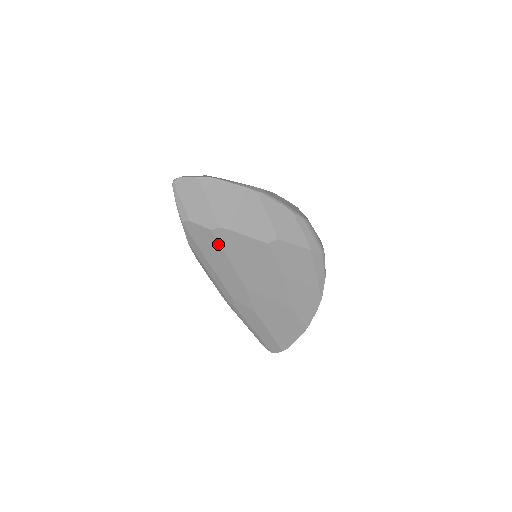
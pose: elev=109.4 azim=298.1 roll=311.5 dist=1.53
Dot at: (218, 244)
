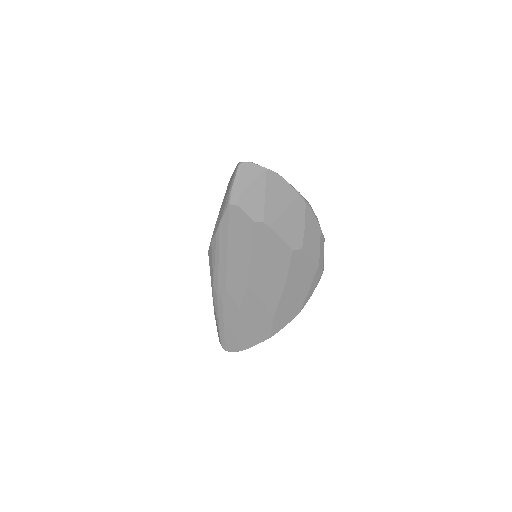
Dot at: (251, 236)
